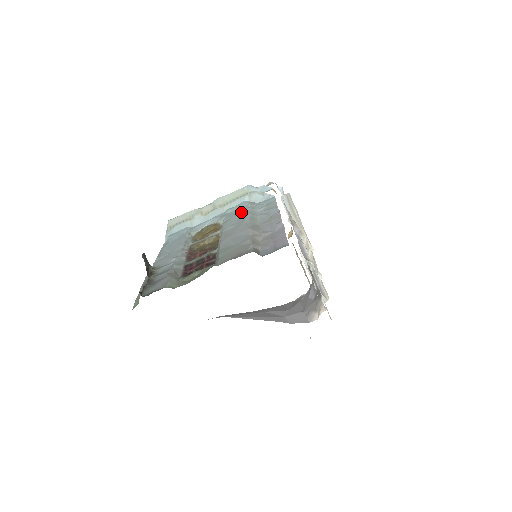
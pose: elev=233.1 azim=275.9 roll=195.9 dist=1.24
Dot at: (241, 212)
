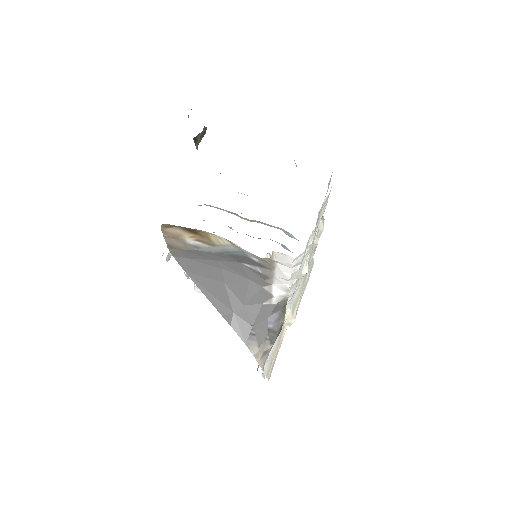
Dot at: occluded
